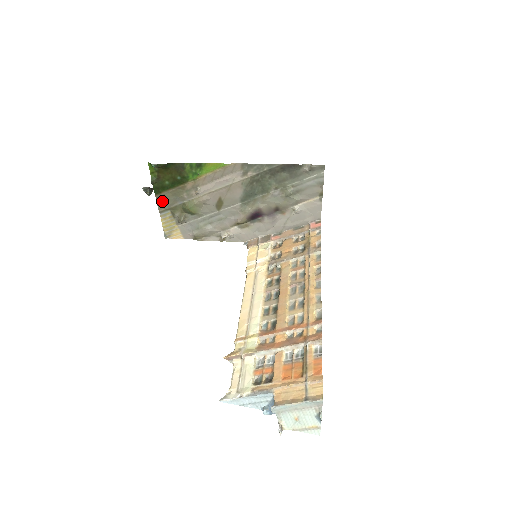
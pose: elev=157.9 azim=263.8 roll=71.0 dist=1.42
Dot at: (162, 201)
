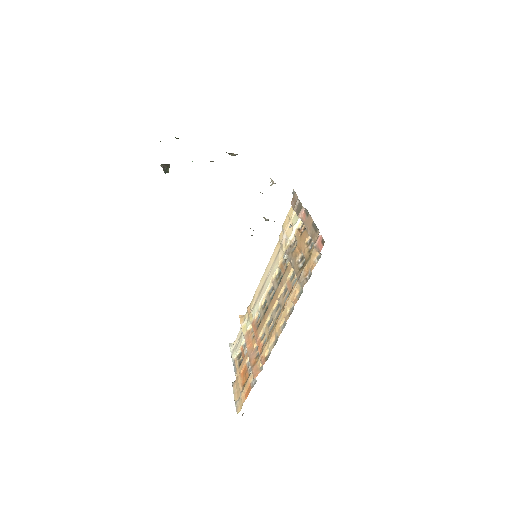
Dot at: occluded
